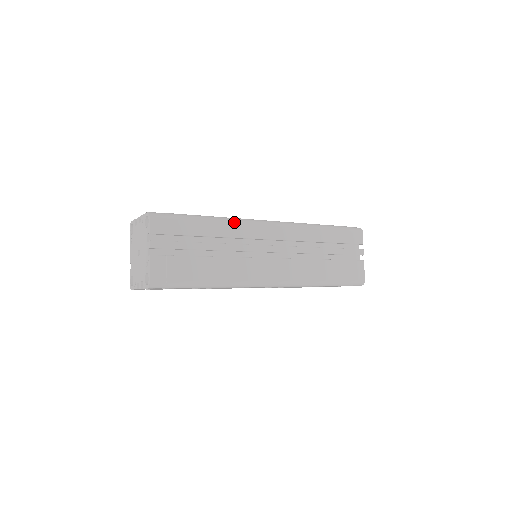
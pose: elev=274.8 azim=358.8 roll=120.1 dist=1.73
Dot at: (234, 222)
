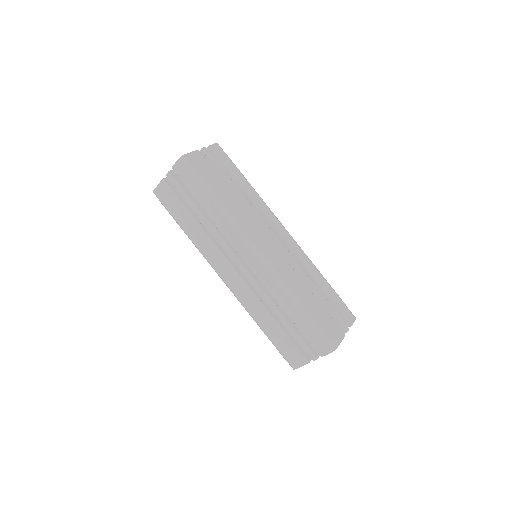
Dot at: (263, 201)
